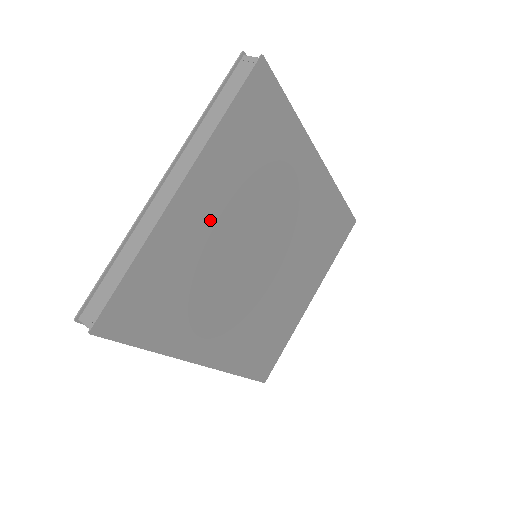
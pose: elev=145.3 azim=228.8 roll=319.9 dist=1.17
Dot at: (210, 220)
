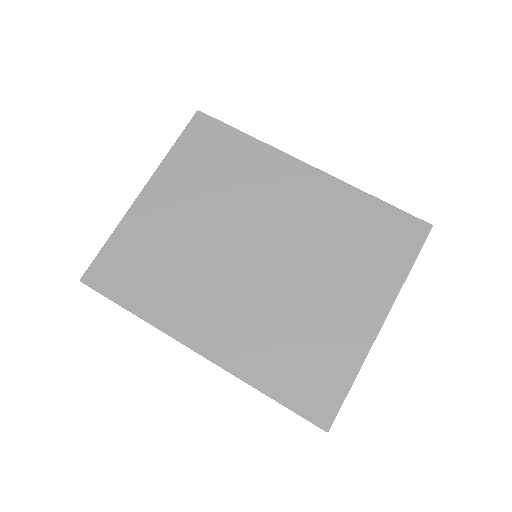
Dot at: (175, 213)
